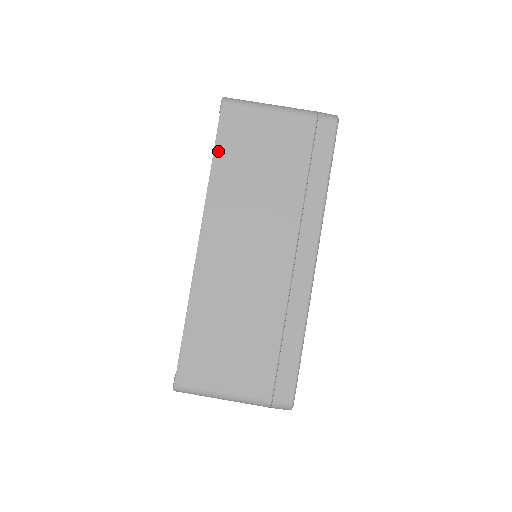
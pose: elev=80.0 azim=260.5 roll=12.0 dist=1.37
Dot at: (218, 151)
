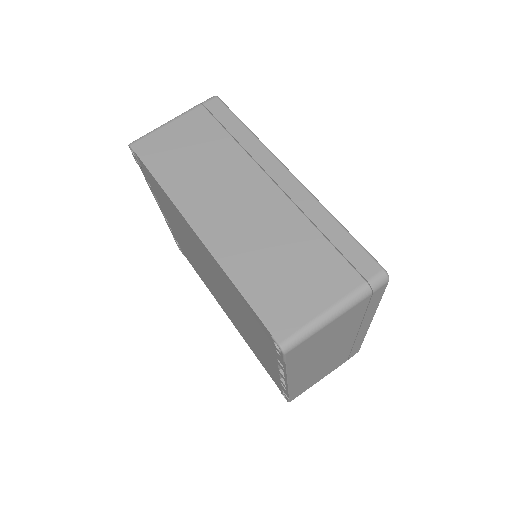
Dot at: (154, 171)
